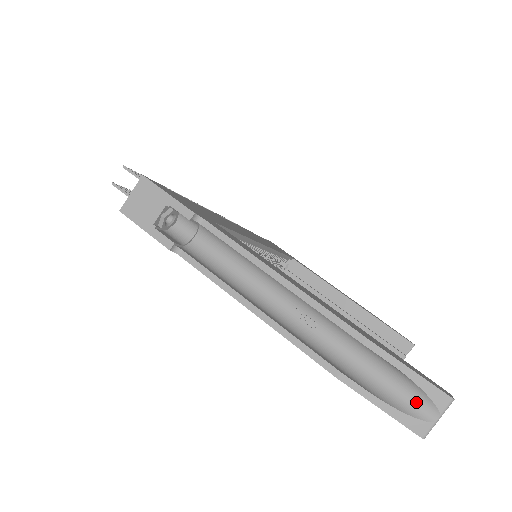
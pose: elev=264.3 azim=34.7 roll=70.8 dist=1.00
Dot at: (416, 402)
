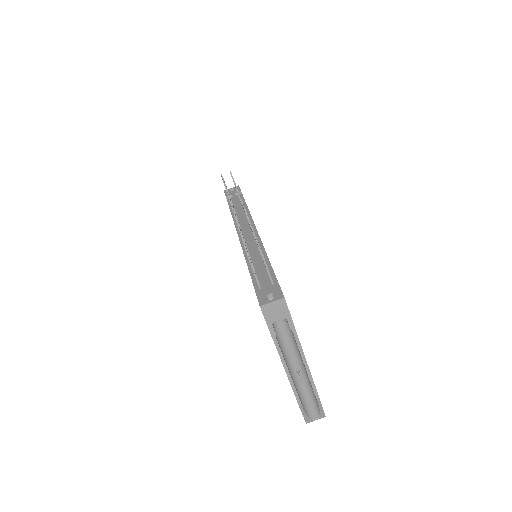
Dot at: (314, 414)
